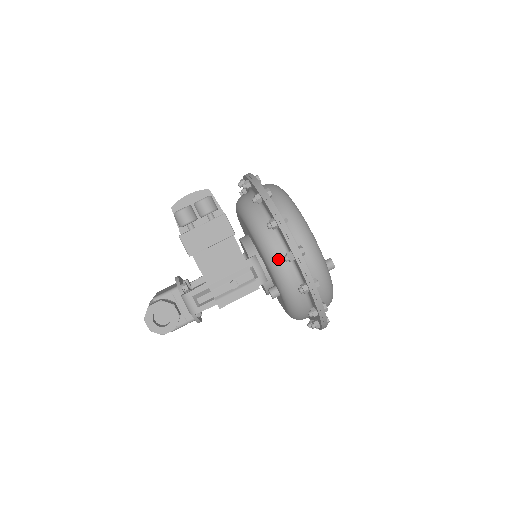
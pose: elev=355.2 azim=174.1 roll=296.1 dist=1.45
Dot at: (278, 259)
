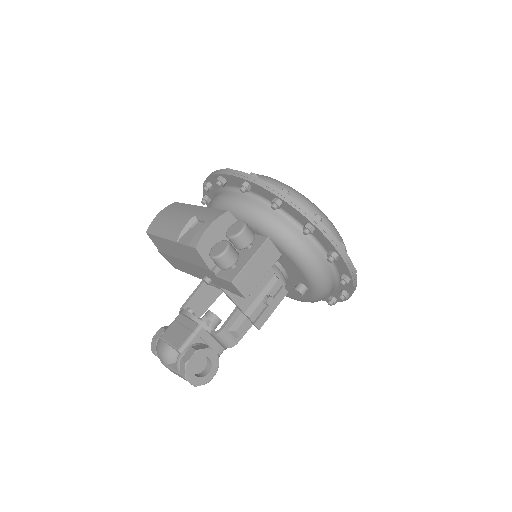
Dot at: (316, 261)
